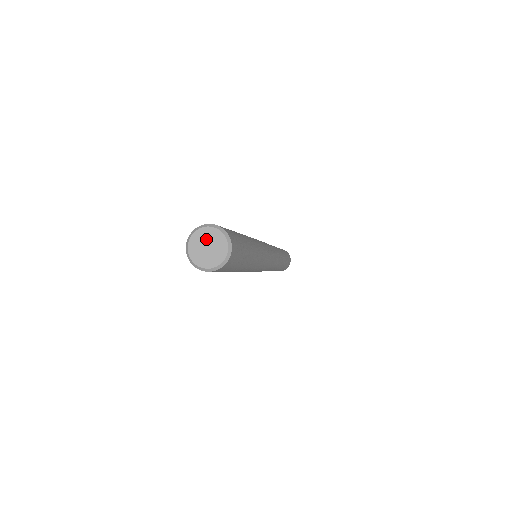
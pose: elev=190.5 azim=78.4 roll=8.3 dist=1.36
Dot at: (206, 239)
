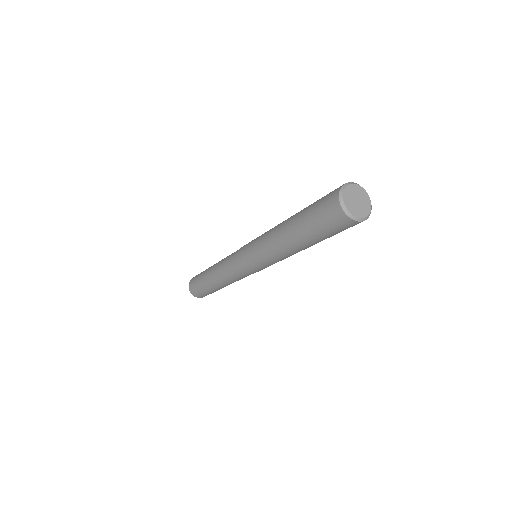
Dot at: (355, 194)
